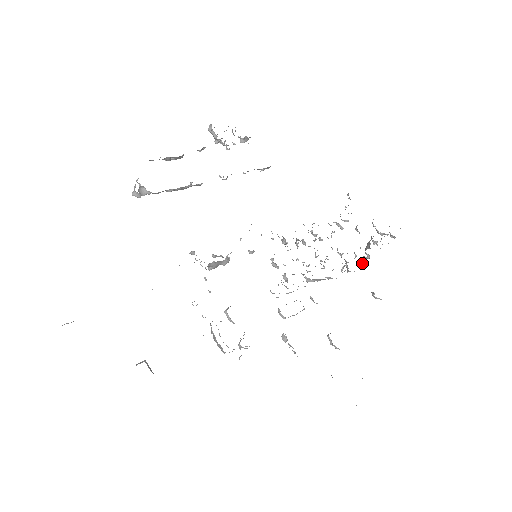
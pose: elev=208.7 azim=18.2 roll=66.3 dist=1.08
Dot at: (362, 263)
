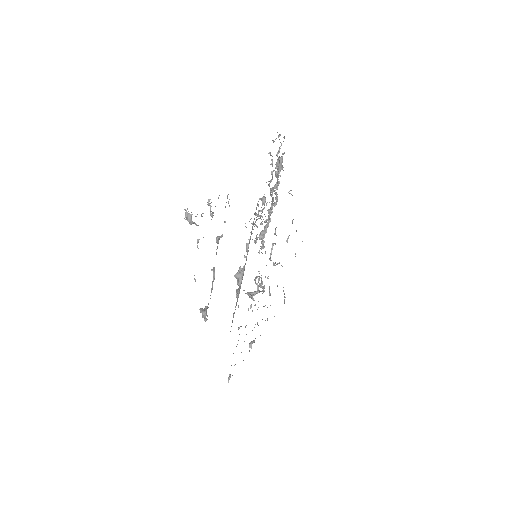
Dot at: occluded
